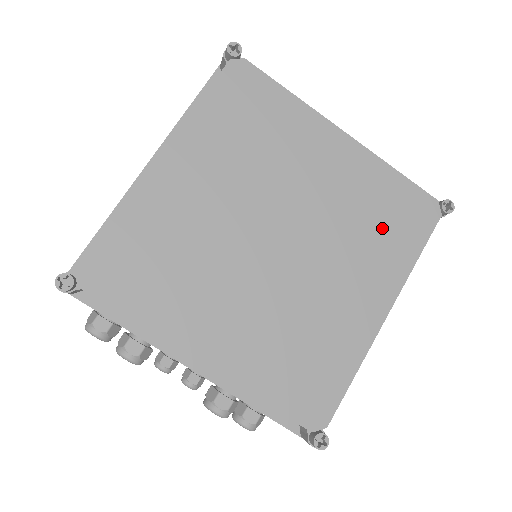
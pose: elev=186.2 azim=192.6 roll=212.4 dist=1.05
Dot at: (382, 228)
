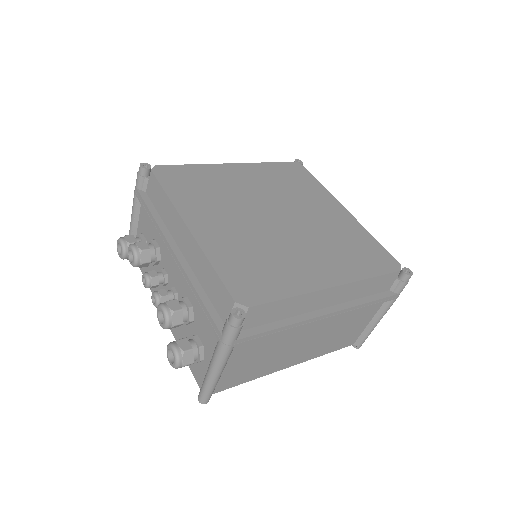
Dot at: (352, 251)
